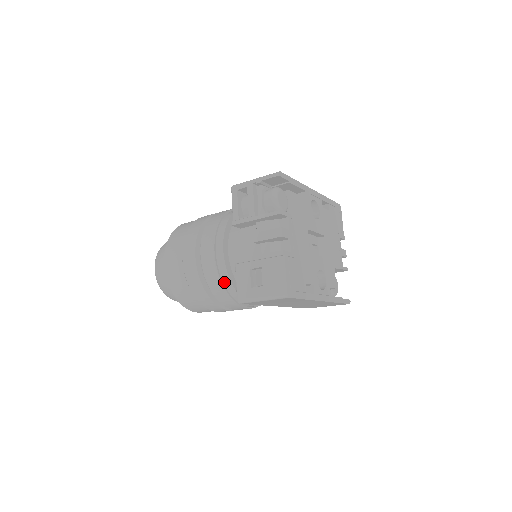
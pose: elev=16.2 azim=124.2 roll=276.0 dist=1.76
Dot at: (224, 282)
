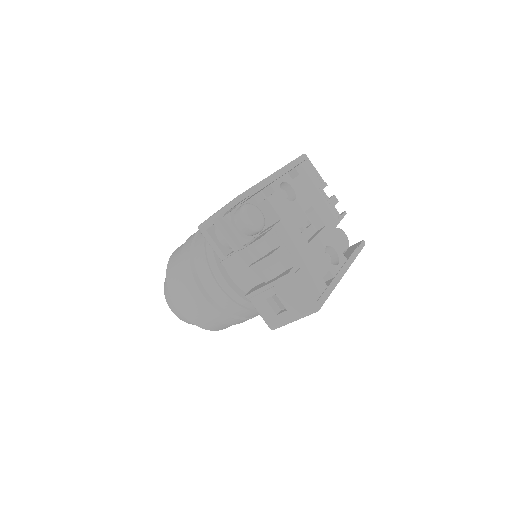
Dot at: (245, 306)
